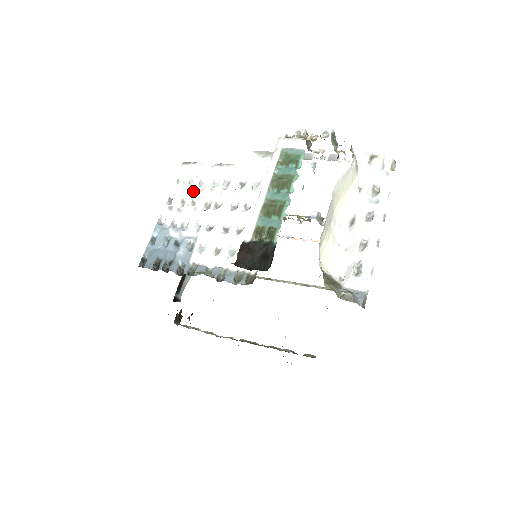
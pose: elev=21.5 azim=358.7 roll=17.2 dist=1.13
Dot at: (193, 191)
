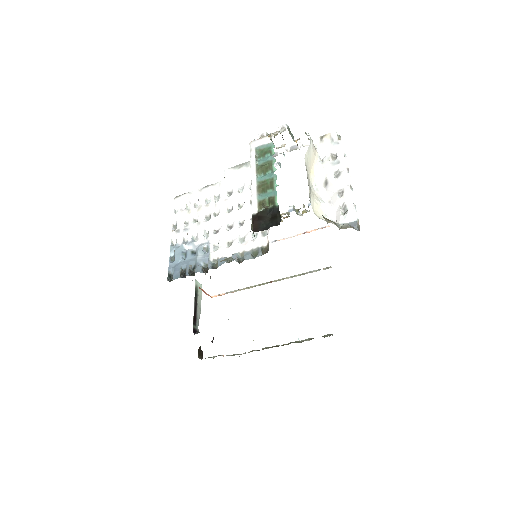
Dot at: (192, 212)
